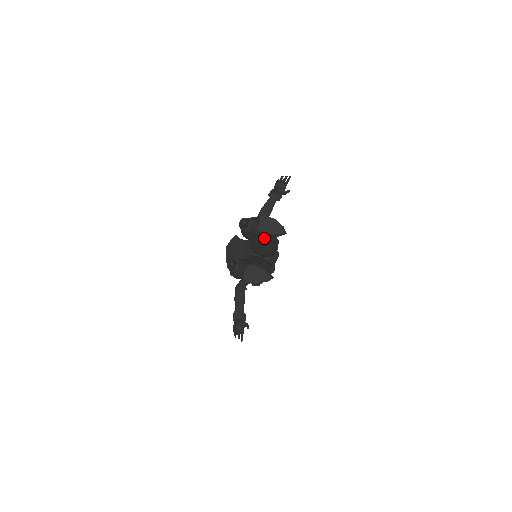
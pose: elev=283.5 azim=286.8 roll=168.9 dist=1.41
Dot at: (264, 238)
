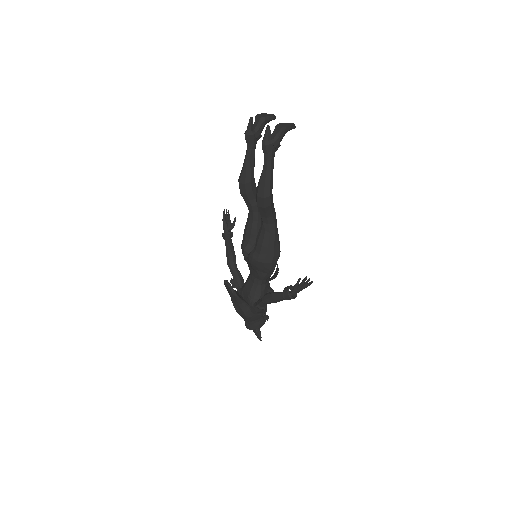
Dot at: occluded
